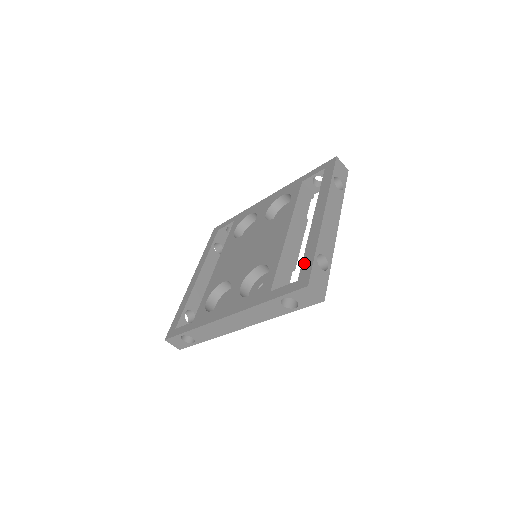
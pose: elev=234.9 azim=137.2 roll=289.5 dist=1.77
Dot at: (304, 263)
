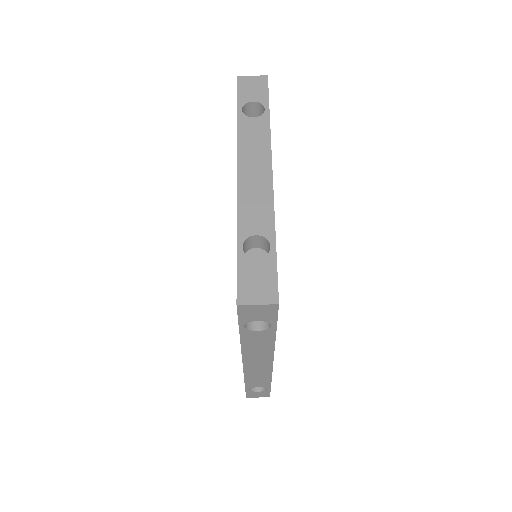
Dot at: occluded
